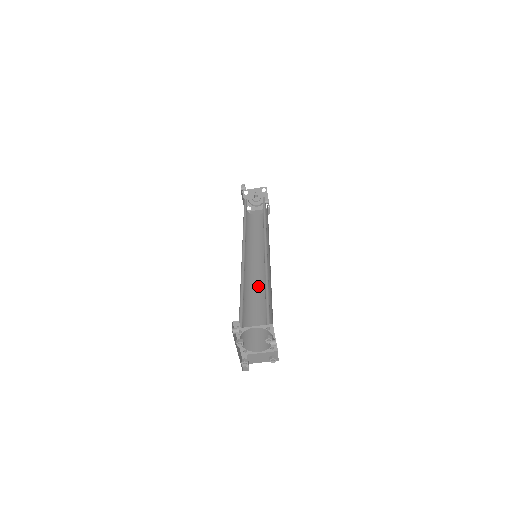
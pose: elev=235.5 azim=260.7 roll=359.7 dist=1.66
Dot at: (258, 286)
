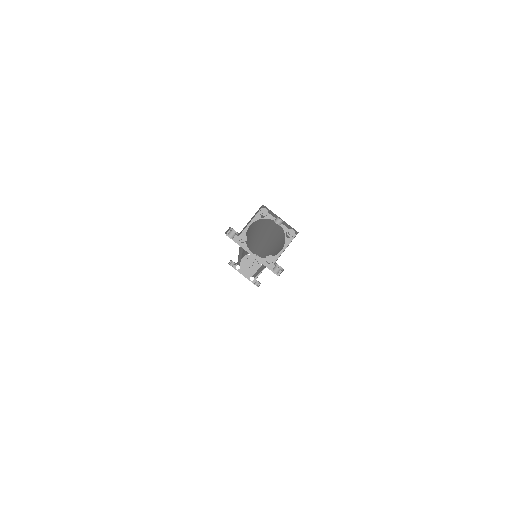
Dot at: occluded
